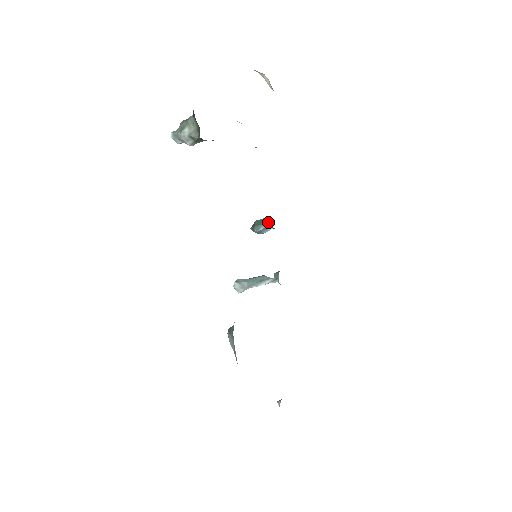
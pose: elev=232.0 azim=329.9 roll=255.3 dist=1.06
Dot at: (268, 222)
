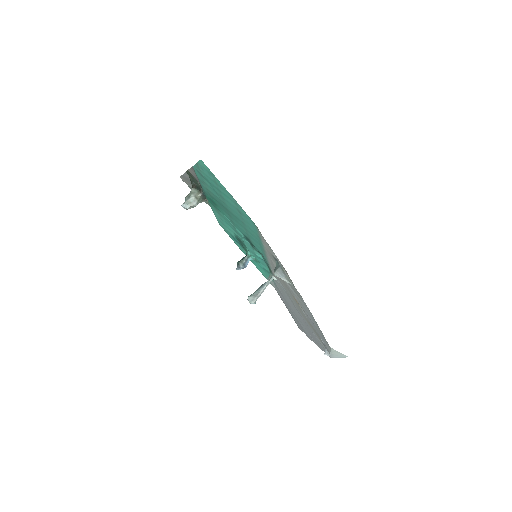
Dot at: (246, 256)
